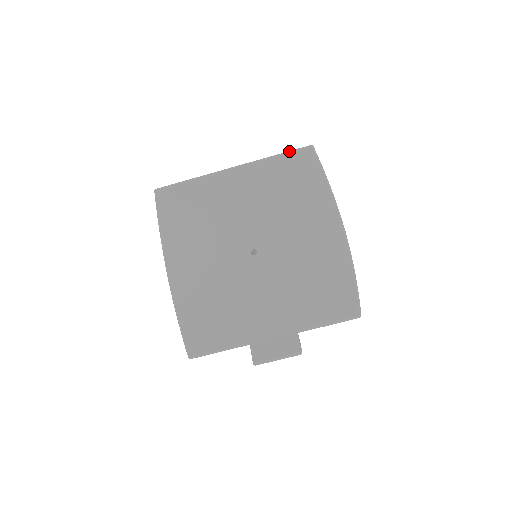
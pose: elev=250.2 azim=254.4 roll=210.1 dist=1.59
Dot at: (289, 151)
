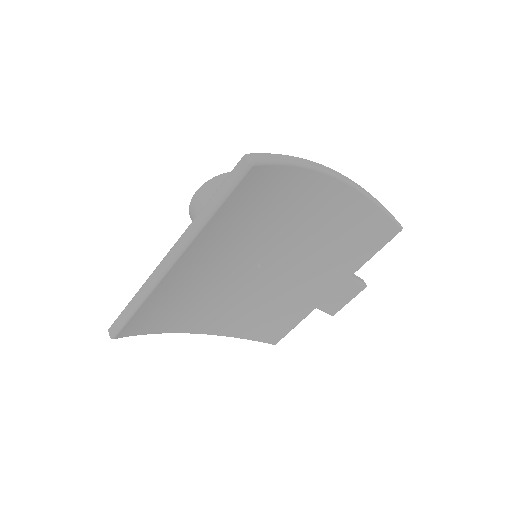
Dot at: (226, 195)
